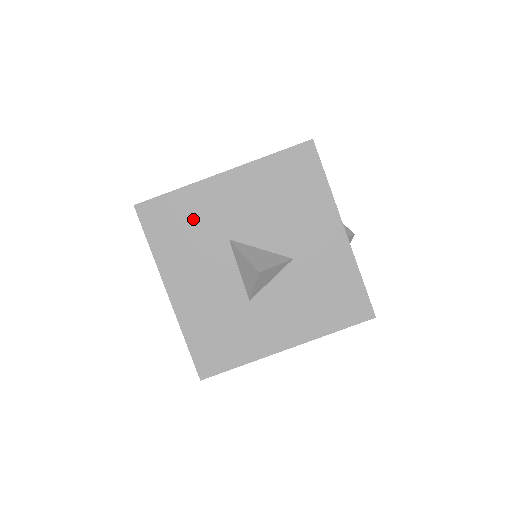
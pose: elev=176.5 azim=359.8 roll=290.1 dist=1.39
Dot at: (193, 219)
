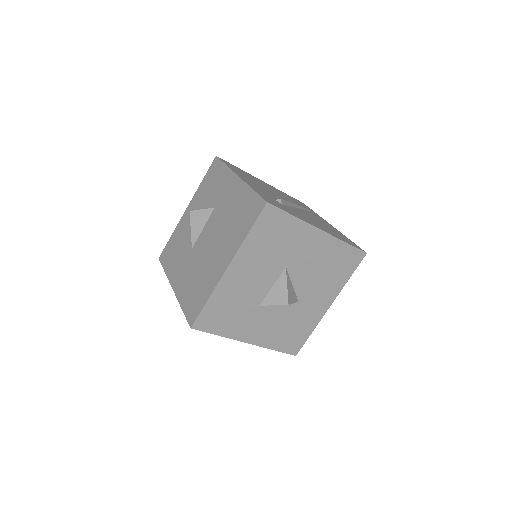
Dot at: (284, 240)
